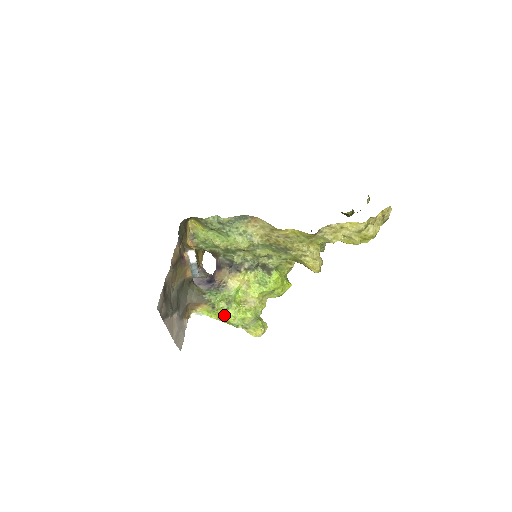
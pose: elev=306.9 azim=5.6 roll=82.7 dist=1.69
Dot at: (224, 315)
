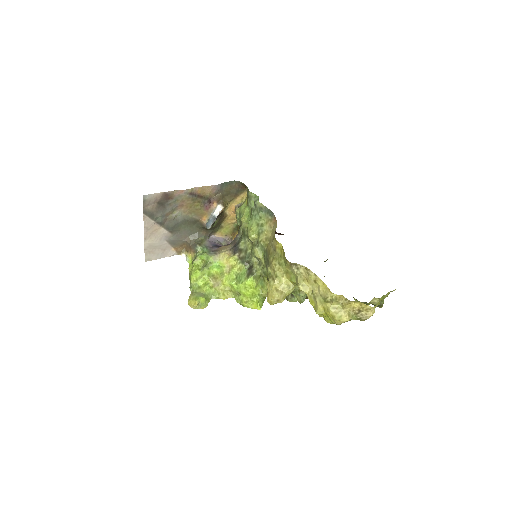
Dot at: (193, 271)
